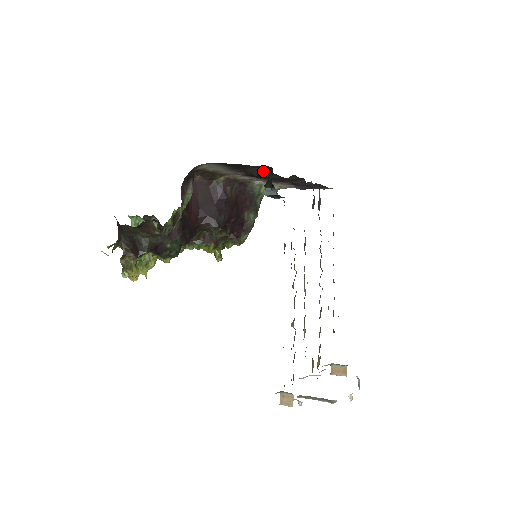
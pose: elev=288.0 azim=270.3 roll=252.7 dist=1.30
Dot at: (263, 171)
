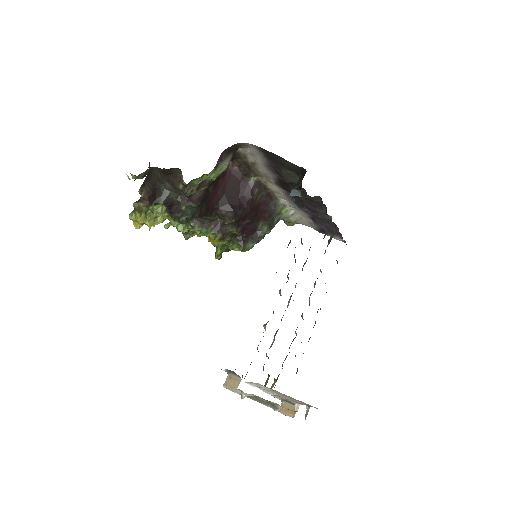
Dot at: (295, 178)
